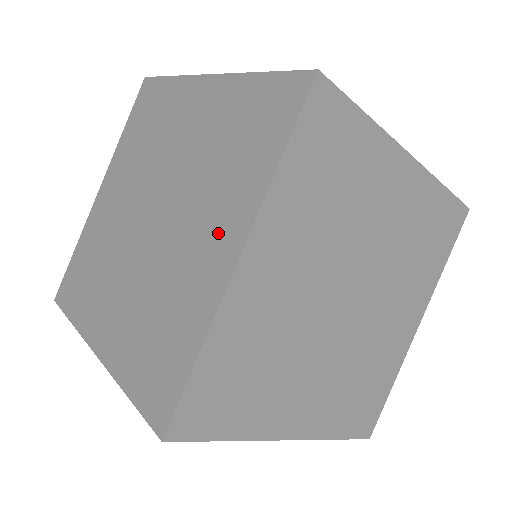
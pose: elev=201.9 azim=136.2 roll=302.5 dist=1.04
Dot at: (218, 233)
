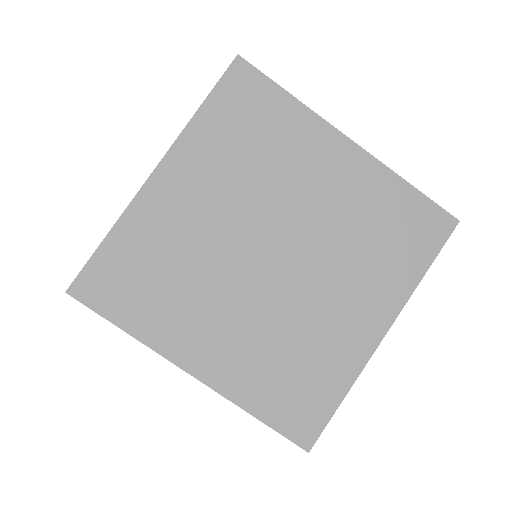
Dot at: (366, 307)
